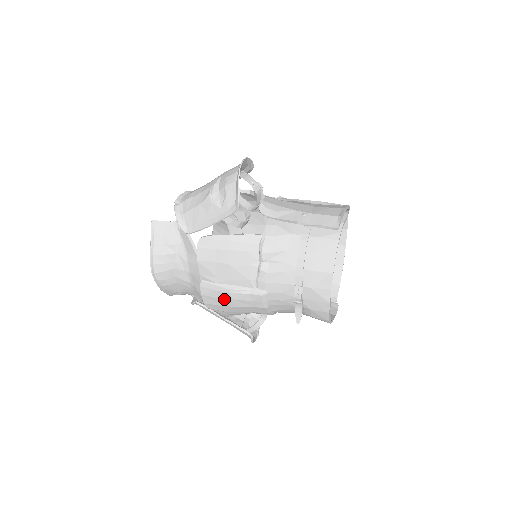
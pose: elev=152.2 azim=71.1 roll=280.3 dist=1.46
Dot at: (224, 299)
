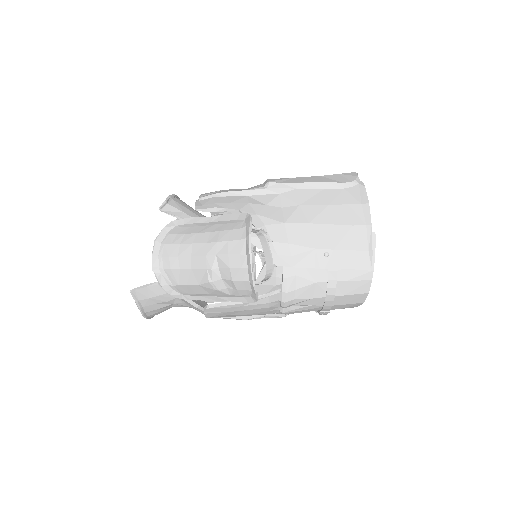
Dot at: occluded
